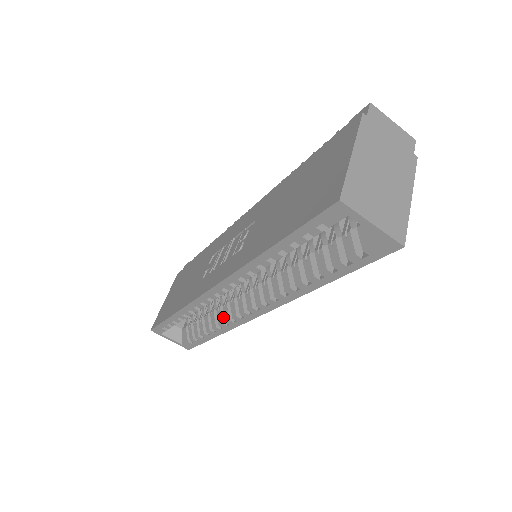
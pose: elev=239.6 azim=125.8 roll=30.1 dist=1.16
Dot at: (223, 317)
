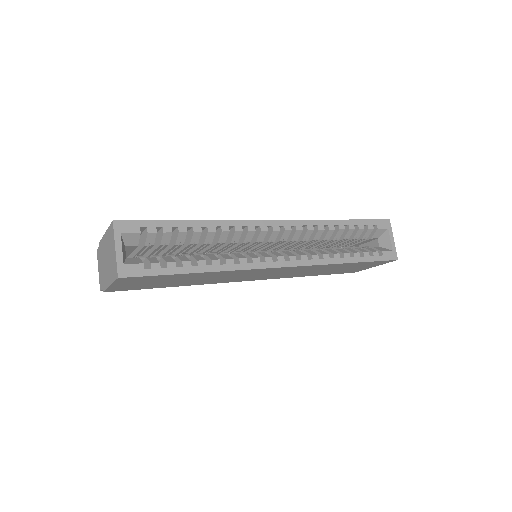
Dot at: (230, 258)
